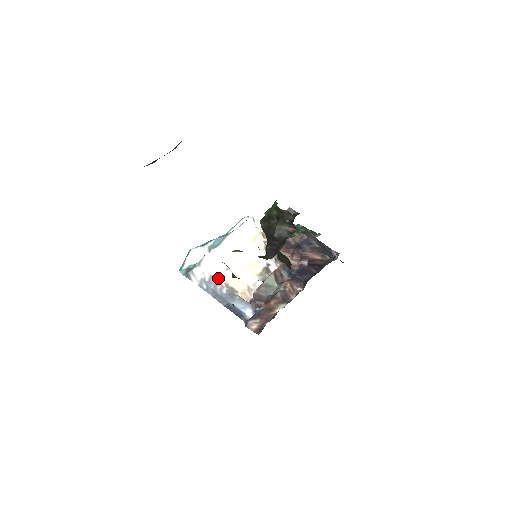
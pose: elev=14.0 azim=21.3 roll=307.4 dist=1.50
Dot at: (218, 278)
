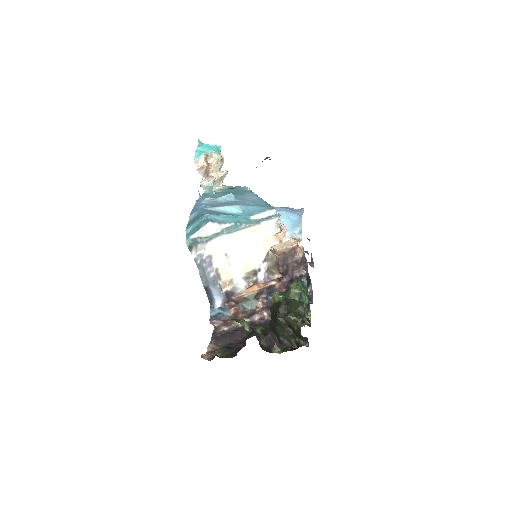
Dot at: (214, 259)
